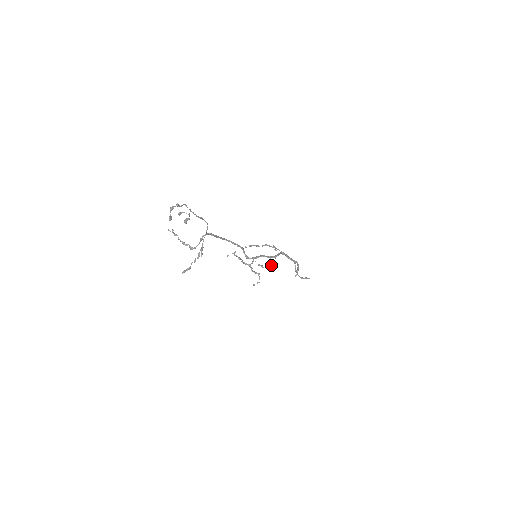
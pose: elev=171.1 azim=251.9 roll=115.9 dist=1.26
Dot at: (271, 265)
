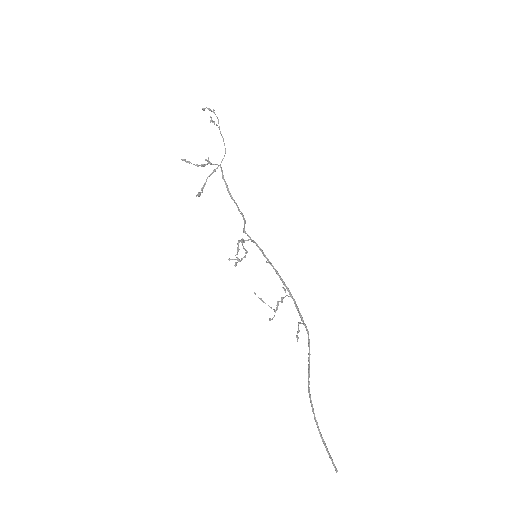
Dot at: (266, 261)
